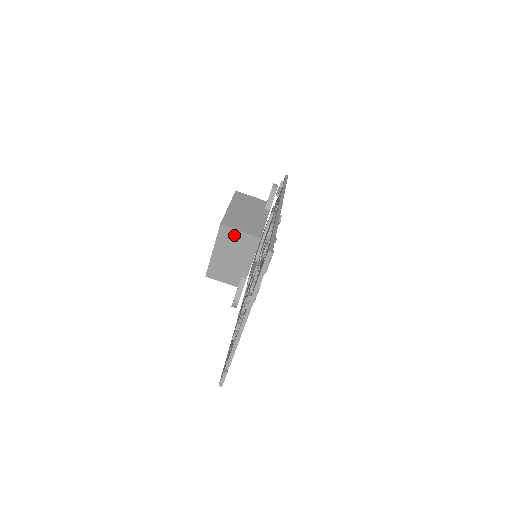
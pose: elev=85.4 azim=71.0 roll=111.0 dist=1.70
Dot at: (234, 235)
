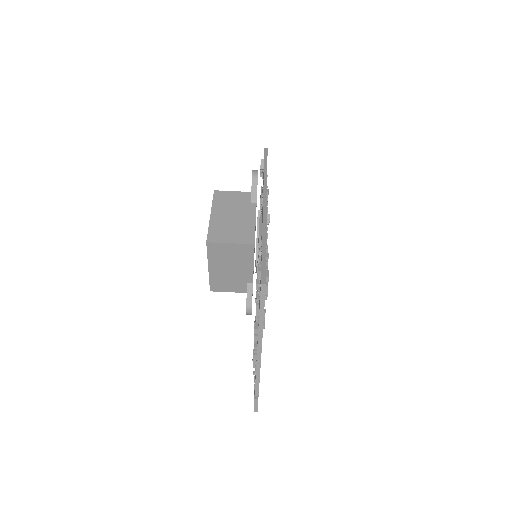
Dot at: (225, 248)
